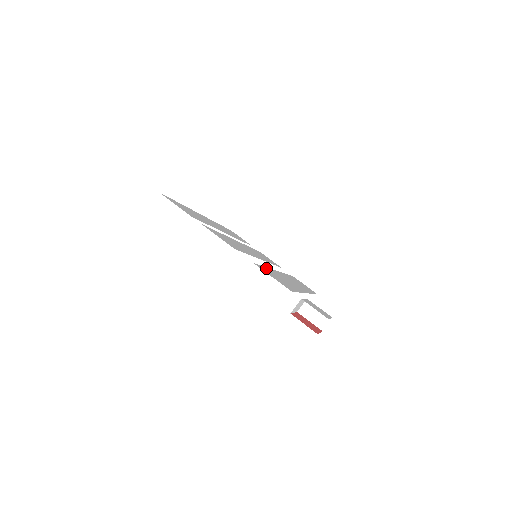
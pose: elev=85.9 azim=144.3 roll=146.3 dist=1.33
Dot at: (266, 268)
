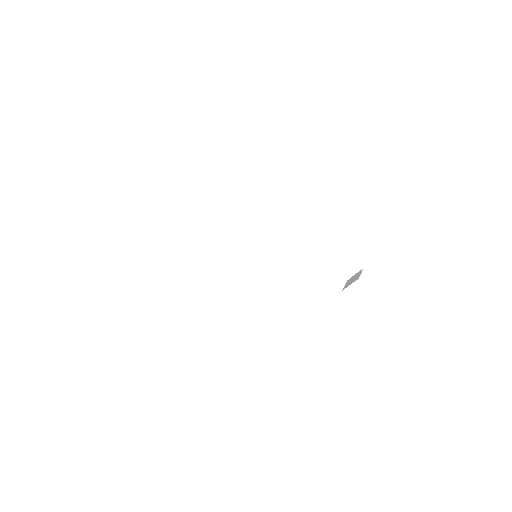
Dot at: occluded
